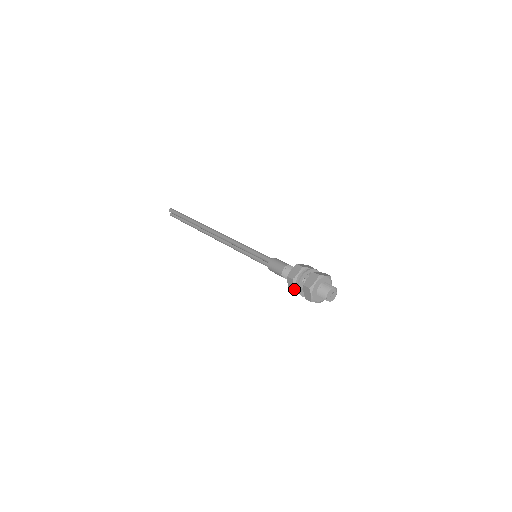
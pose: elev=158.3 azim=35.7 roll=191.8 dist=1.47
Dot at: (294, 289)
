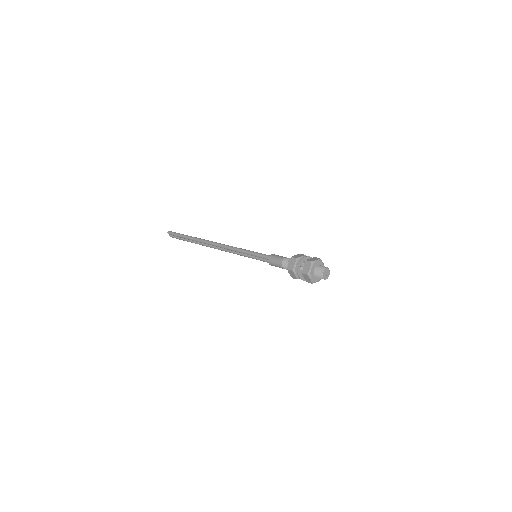
Dot at: (296, 277)
